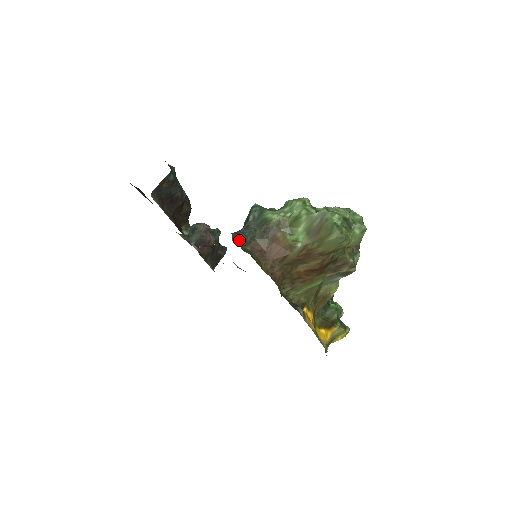
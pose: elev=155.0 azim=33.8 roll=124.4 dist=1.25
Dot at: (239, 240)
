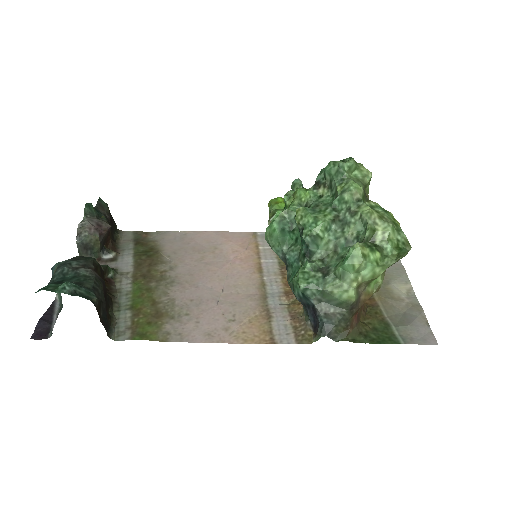
Dot at: (337, 334)
